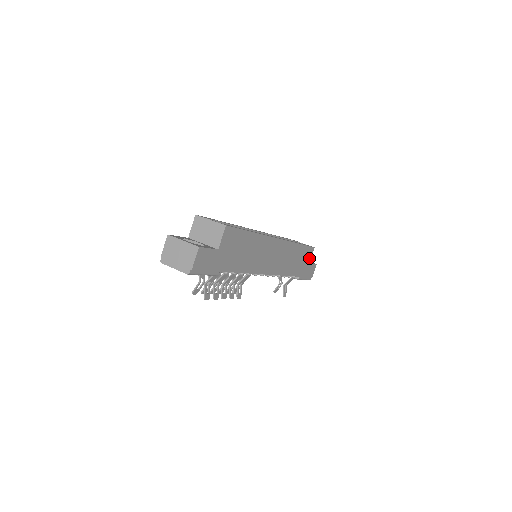
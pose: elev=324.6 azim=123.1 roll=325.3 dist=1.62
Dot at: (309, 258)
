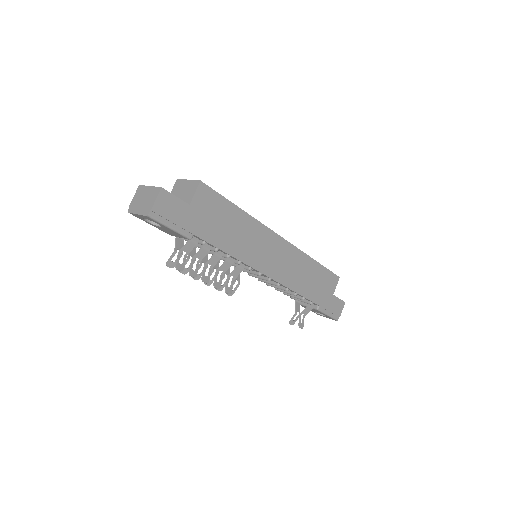
Dot at: (332, 288)
